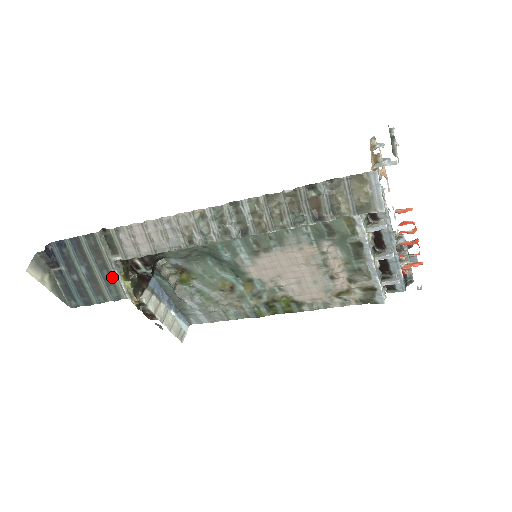
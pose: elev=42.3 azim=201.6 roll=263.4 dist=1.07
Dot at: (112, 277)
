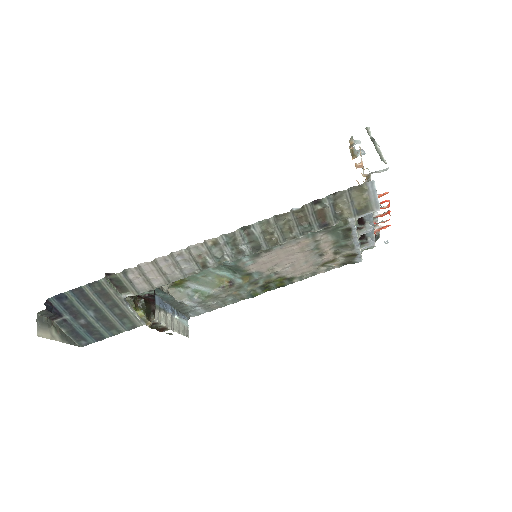
Dot at: (125, 312)
